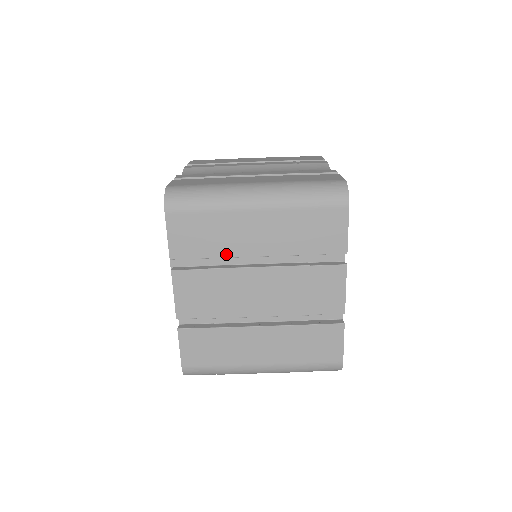
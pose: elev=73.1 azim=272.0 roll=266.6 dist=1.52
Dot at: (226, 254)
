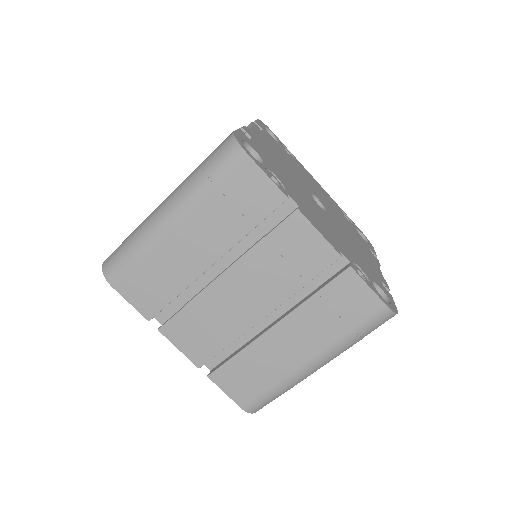
Dot at: (186, 283)
